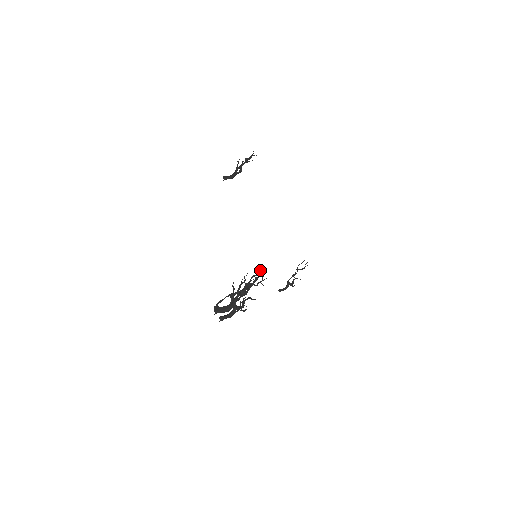
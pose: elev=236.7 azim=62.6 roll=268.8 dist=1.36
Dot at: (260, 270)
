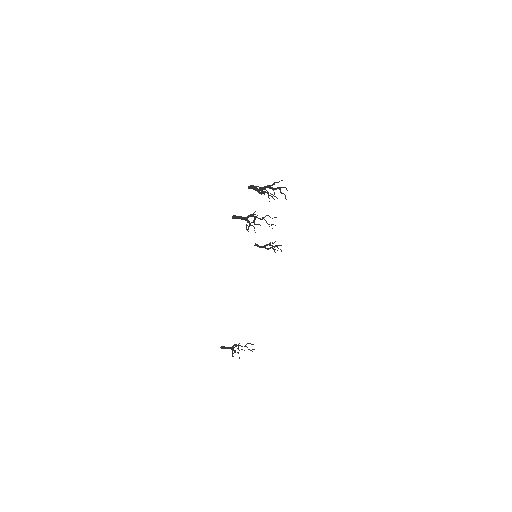
Dot at: (276, 217)
